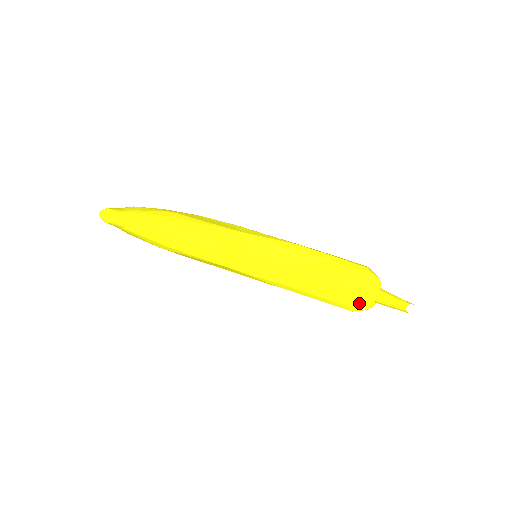
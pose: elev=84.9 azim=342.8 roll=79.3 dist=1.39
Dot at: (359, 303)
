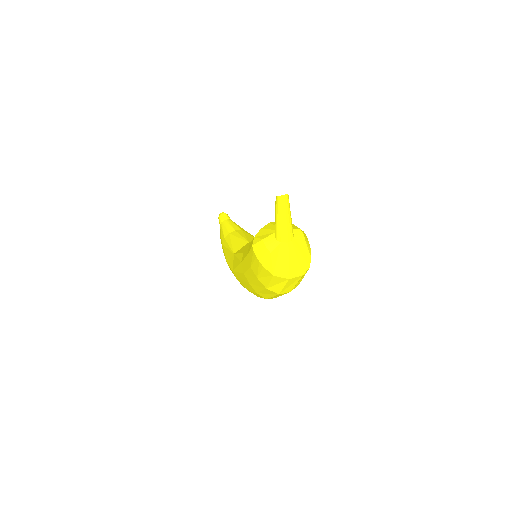
Dot at: (263, 235)
